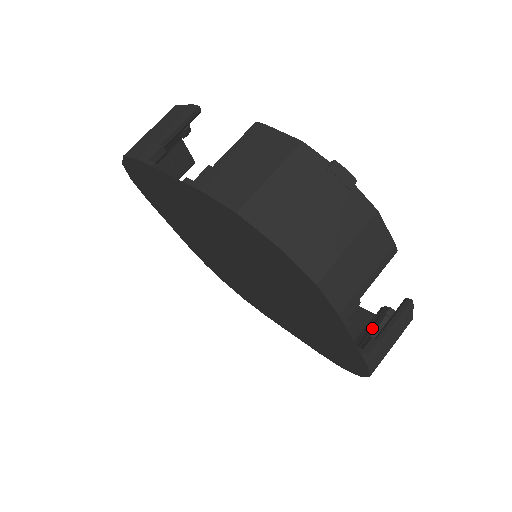
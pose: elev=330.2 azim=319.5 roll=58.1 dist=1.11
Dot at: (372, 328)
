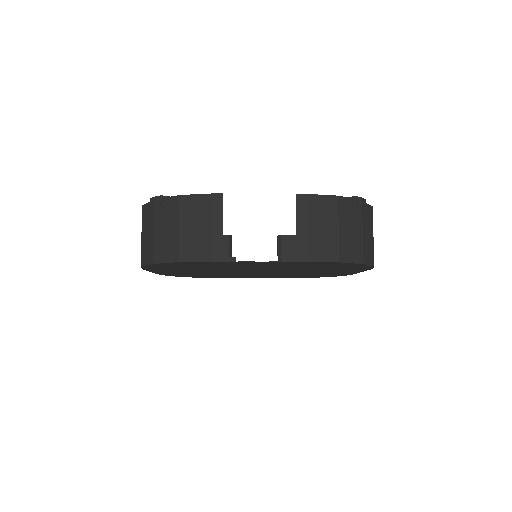
Dot at: occluded
